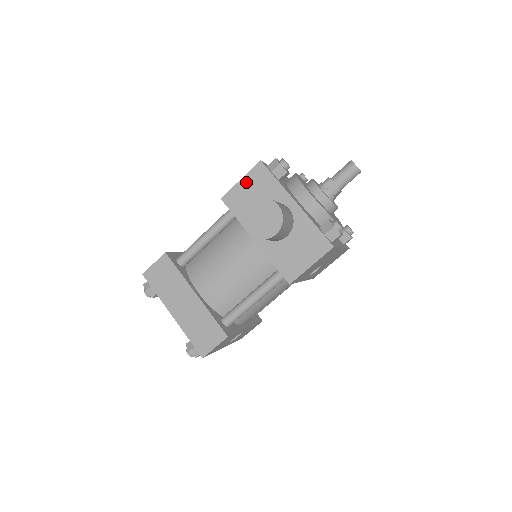
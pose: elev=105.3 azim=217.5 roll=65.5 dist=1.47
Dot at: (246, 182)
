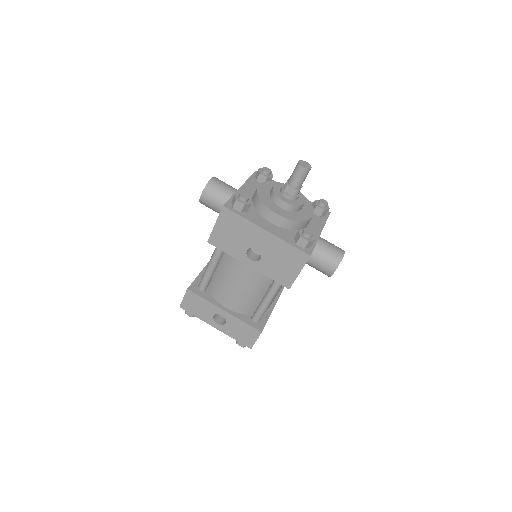
Dot at: occluded
